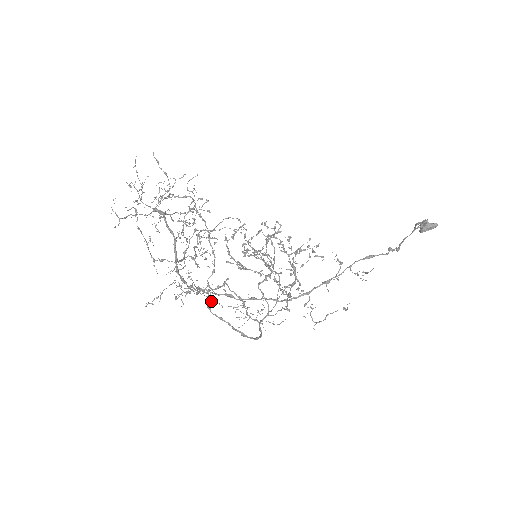
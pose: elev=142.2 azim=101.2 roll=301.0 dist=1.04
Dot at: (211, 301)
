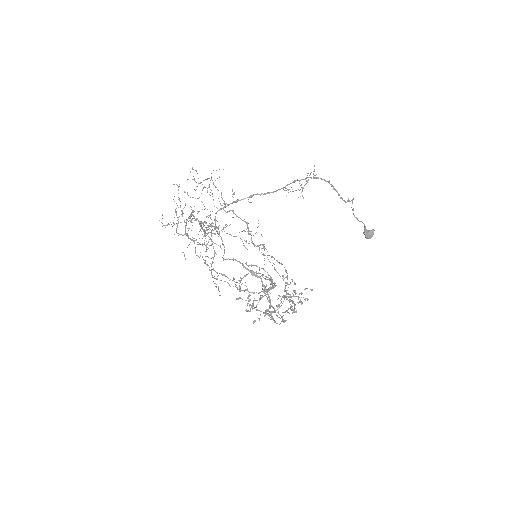
Dot at: occluded
